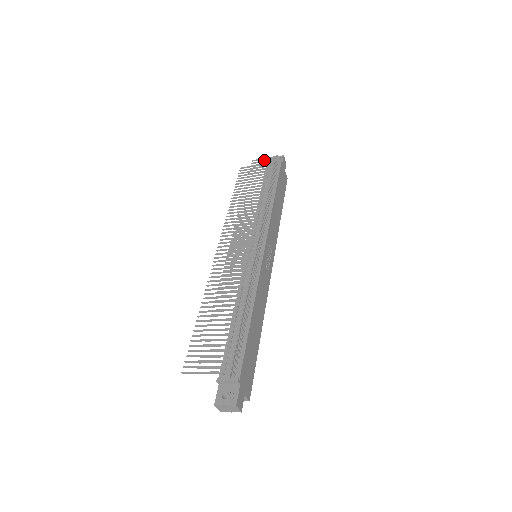
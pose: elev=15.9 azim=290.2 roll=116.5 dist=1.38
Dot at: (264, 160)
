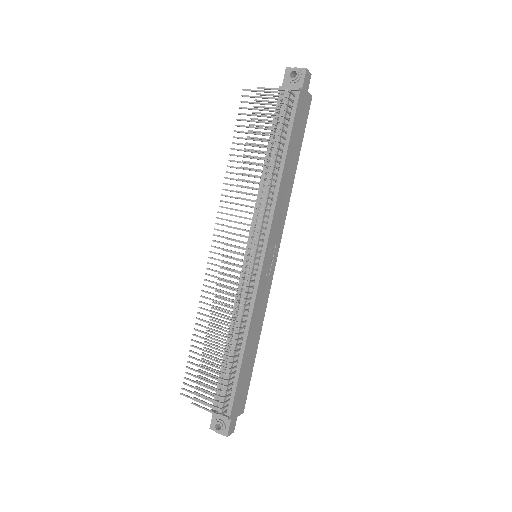
Dot at: (273, 94)
